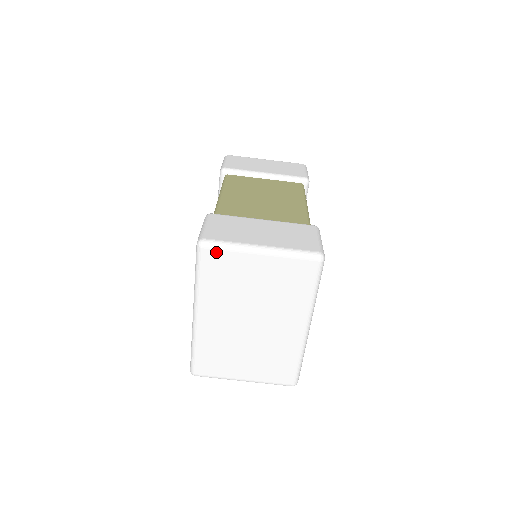
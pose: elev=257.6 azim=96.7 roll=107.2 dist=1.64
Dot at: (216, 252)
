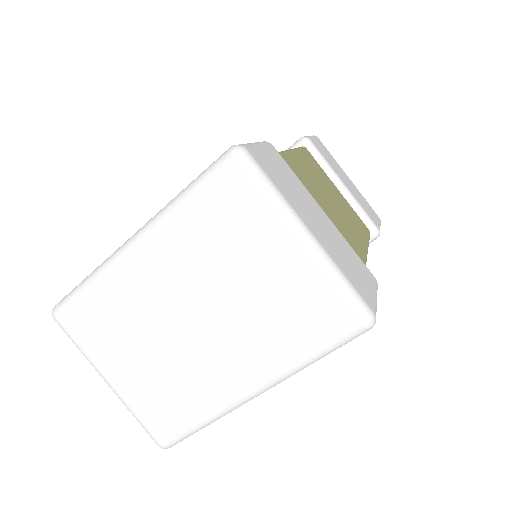
Dot at: (246, 181)
